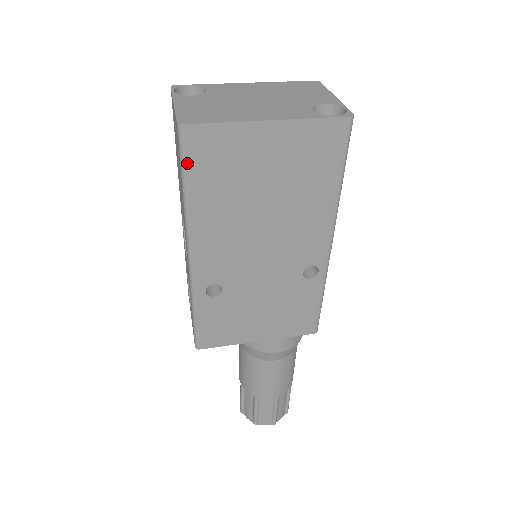
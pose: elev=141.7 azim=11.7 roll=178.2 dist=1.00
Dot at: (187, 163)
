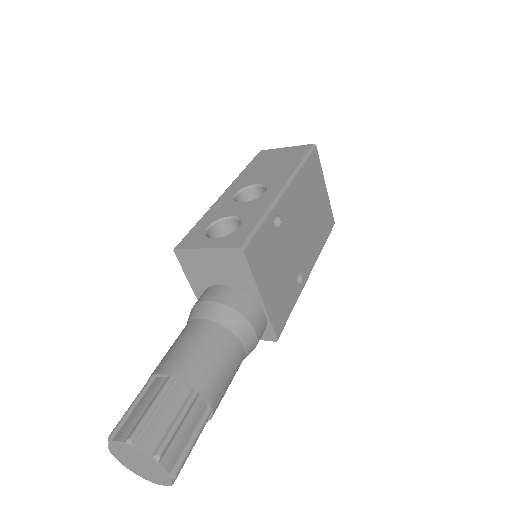
Dot at: (310, 157)
